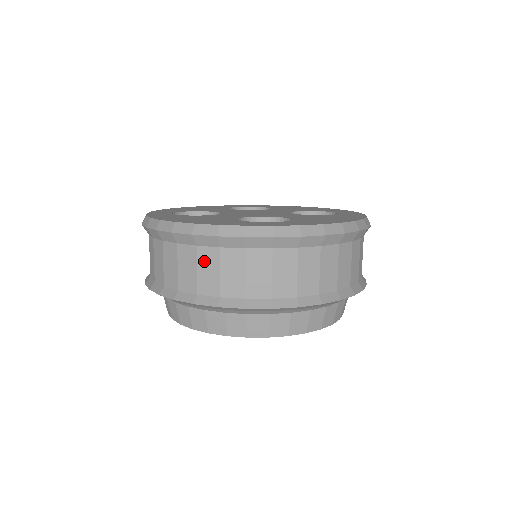
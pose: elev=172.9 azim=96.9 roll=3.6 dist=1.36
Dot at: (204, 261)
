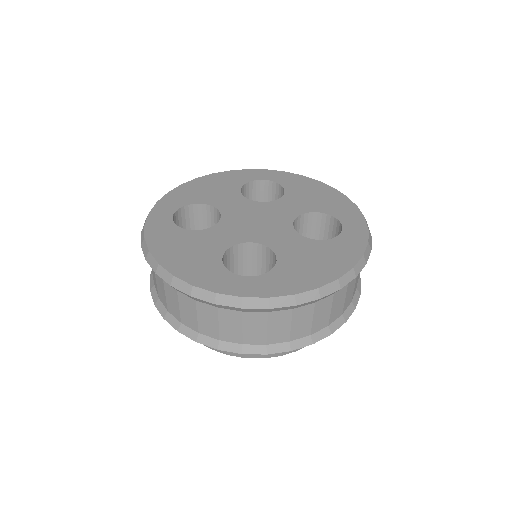
Dot at: (184, 304)
